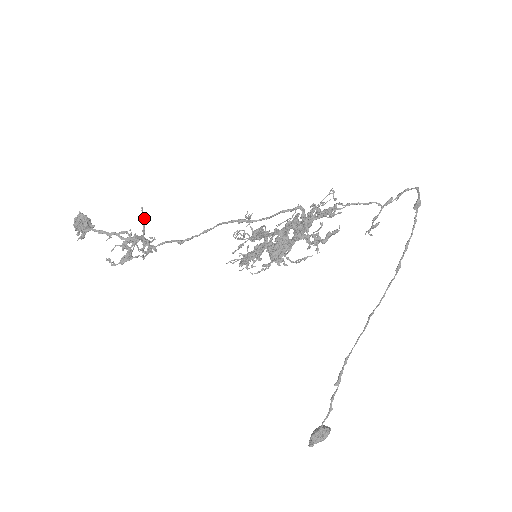
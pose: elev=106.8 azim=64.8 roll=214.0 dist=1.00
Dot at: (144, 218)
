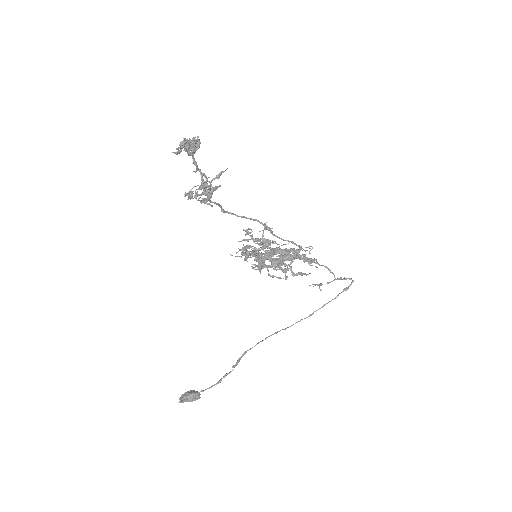
Dot at: occluded
